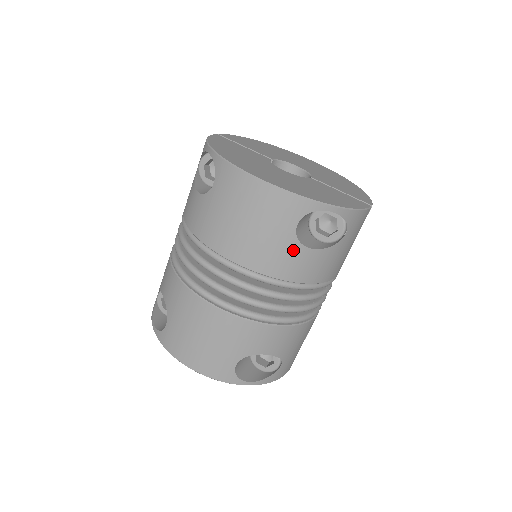
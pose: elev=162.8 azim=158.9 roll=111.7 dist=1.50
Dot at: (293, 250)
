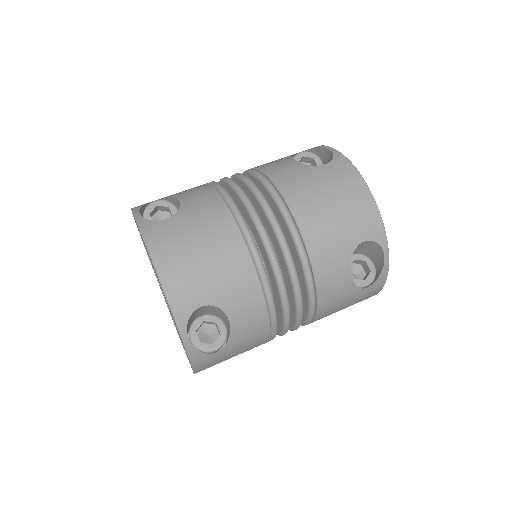
Dot at: (343, 256)
